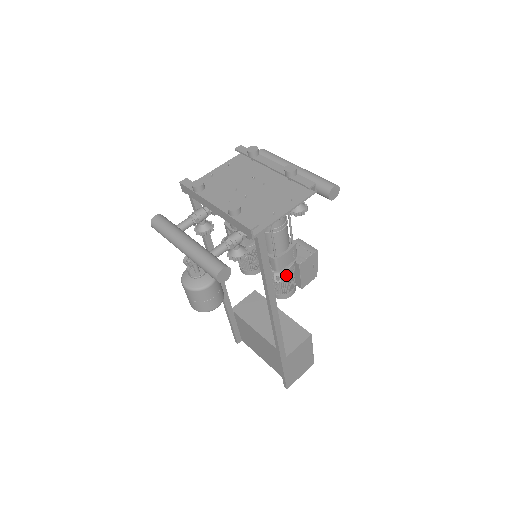
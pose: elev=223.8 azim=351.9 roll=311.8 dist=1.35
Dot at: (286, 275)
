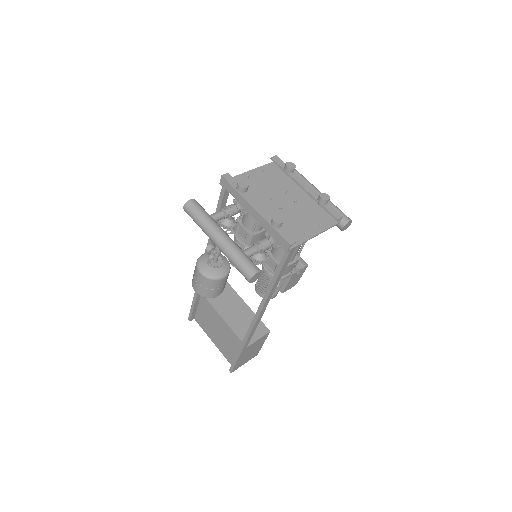
Dot at: (280, 281)
